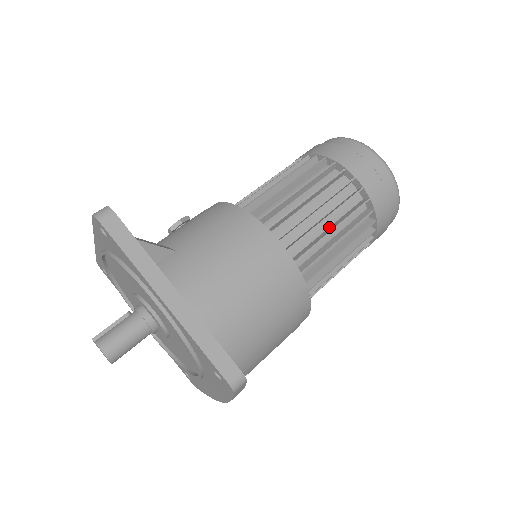
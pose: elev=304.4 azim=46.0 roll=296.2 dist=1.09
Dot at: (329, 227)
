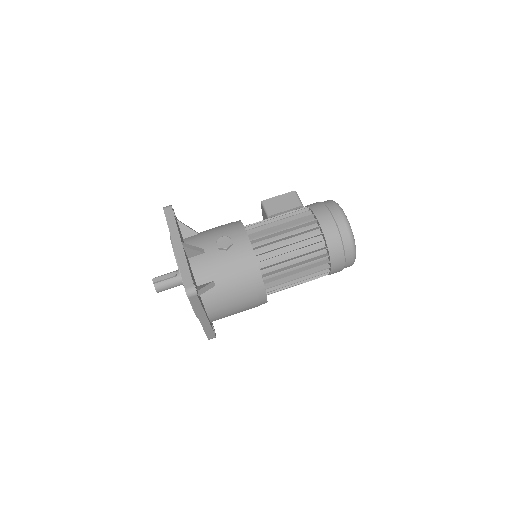
Dot at: occluded
